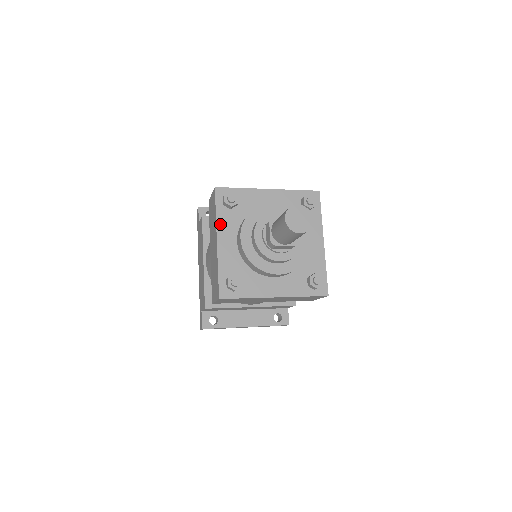
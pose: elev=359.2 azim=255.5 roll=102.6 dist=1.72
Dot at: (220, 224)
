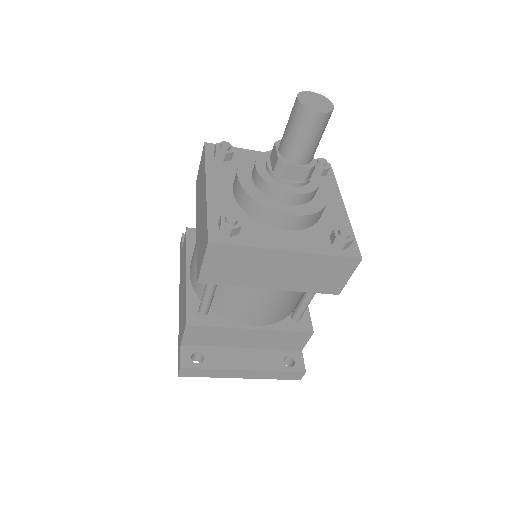
Dot at: (210, 172)
